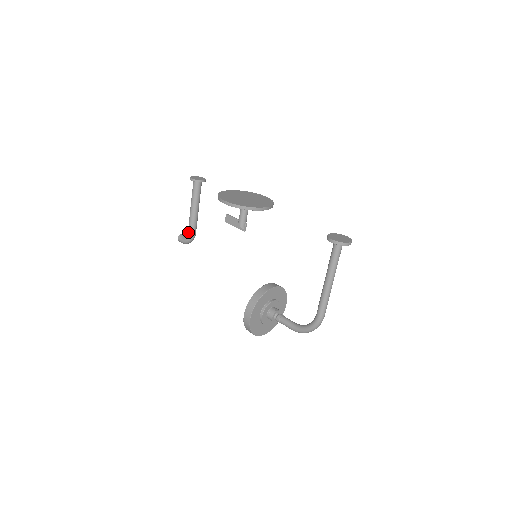
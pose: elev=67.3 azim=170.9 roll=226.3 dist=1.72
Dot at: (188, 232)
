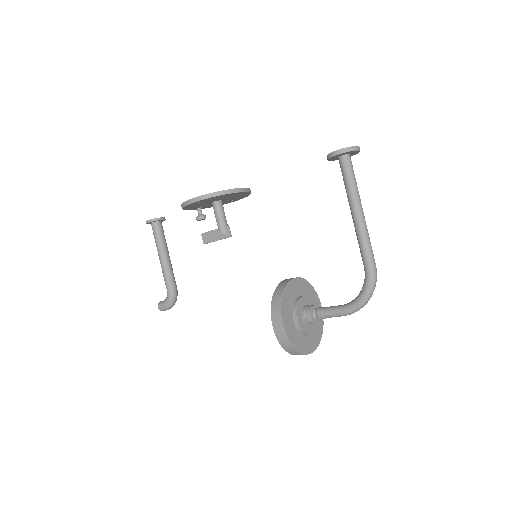
Dot at: (167, 289)
